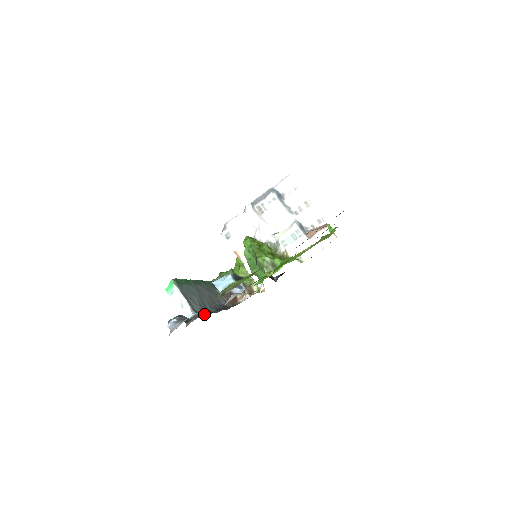
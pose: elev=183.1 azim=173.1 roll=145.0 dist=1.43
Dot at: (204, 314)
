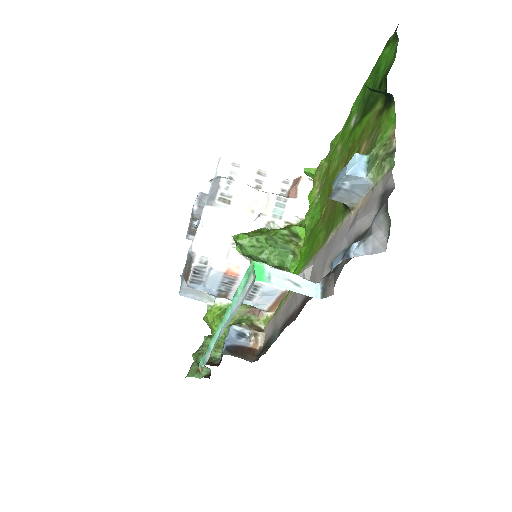
Dot at: occluded
